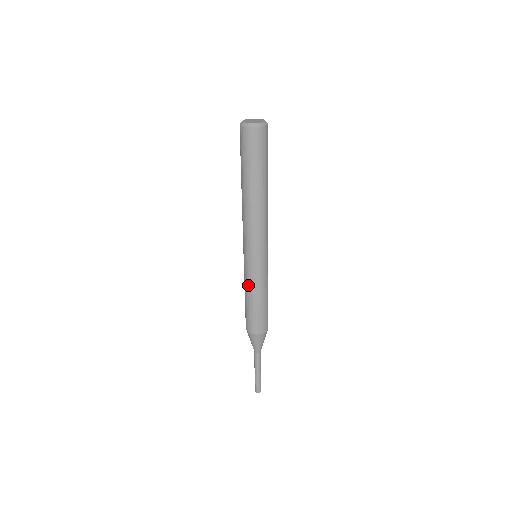
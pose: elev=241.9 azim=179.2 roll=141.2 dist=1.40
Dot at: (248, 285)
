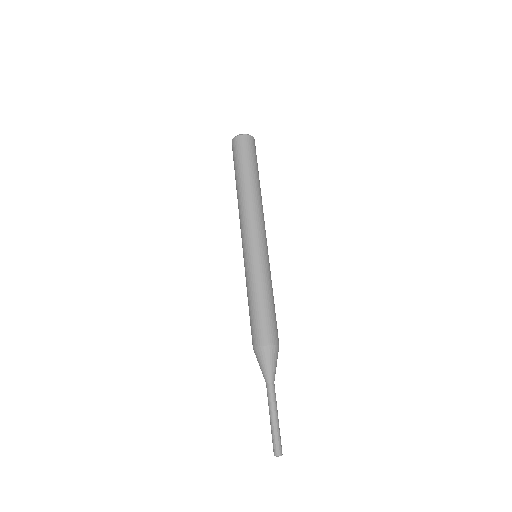
Dot at: (246, 285)
